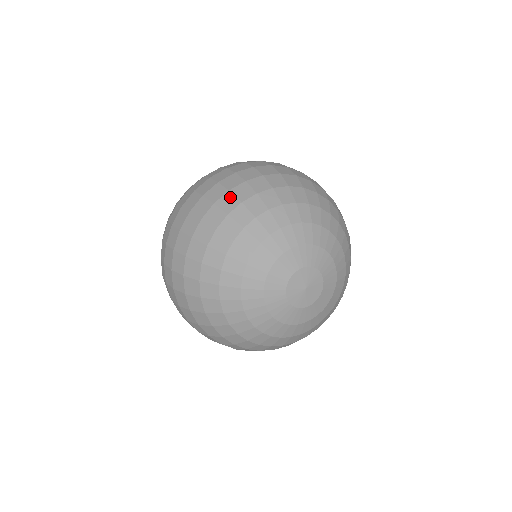
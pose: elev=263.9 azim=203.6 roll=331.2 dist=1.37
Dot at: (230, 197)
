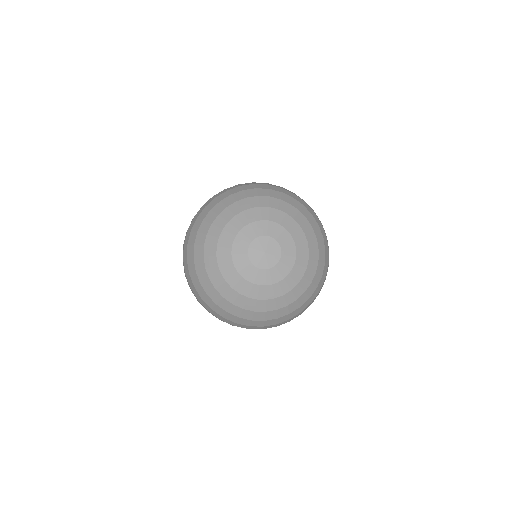
Dot at: (215, 200)
